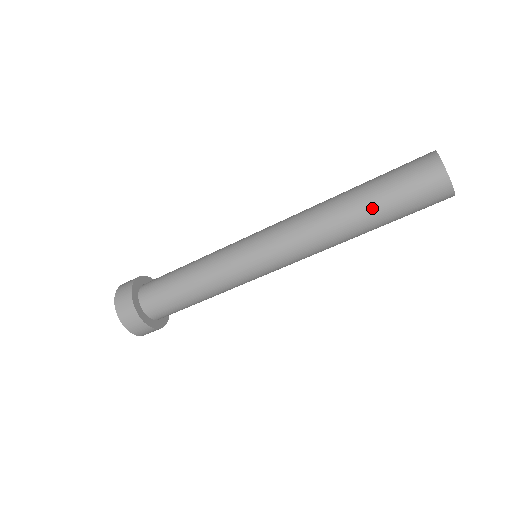
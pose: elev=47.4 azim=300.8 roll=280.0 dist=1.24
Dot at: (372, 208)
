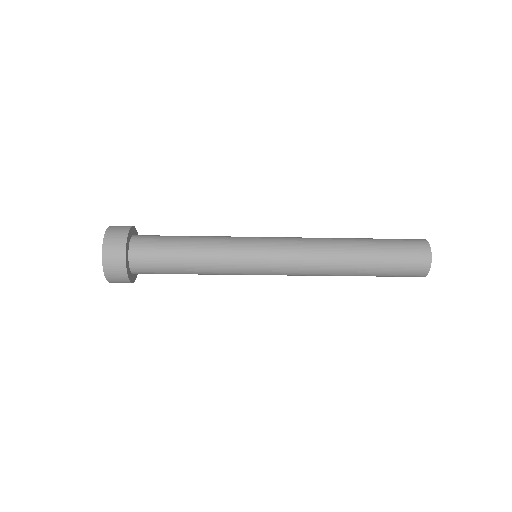
Dot at: (371, 250)
